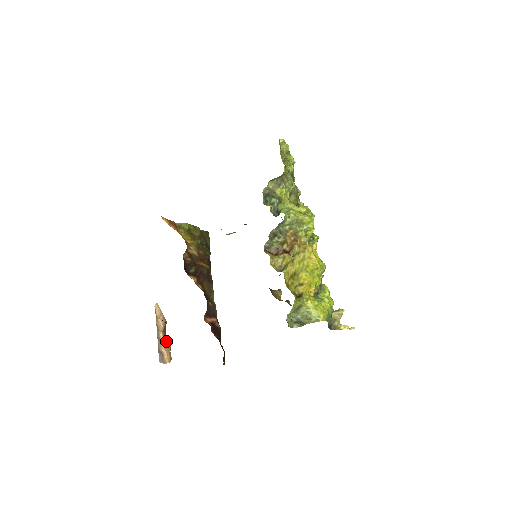
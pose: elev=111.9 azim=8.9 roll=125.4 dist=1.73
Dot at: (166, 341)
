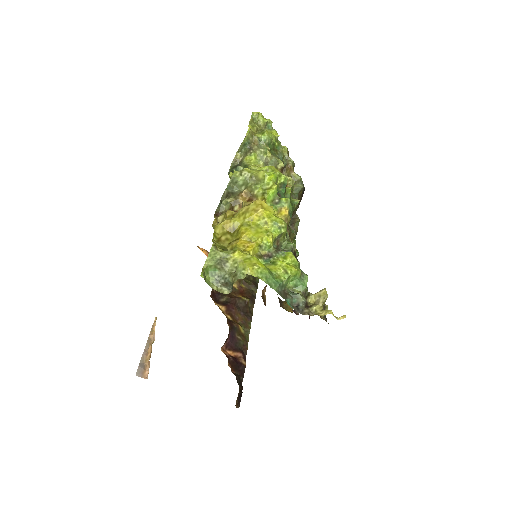
Dot at: occluded
